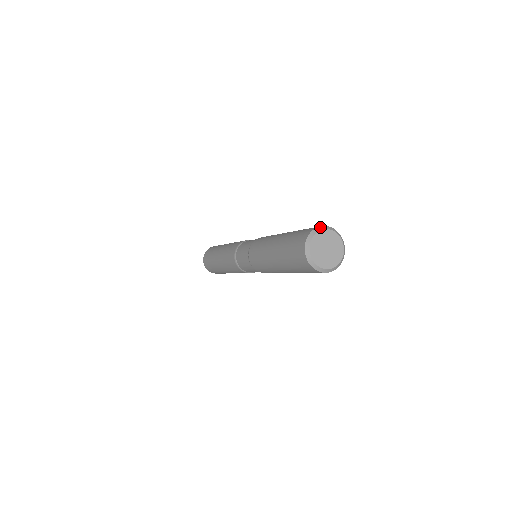
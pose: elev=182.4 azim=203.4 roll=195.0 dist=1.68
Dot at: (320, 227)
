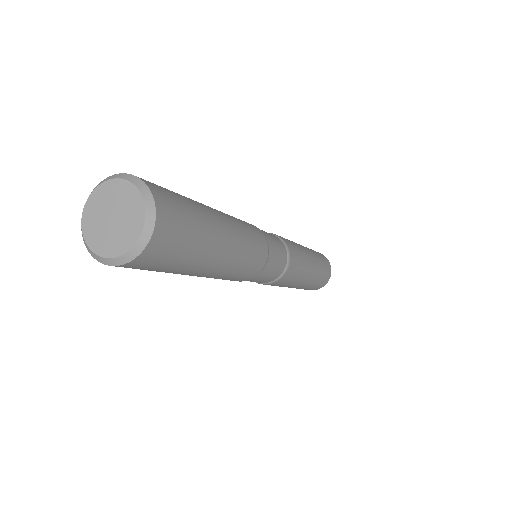
Dot at: (87, 199)
